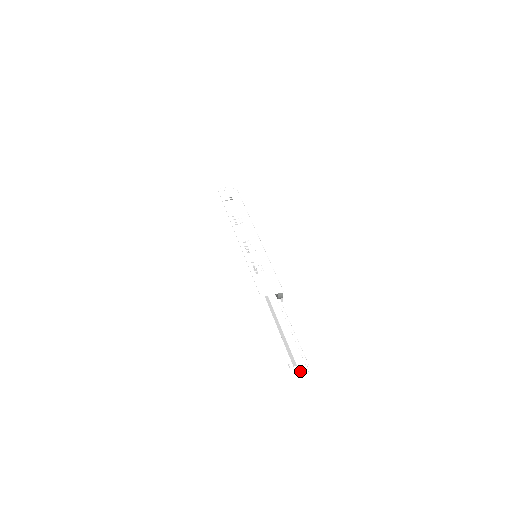
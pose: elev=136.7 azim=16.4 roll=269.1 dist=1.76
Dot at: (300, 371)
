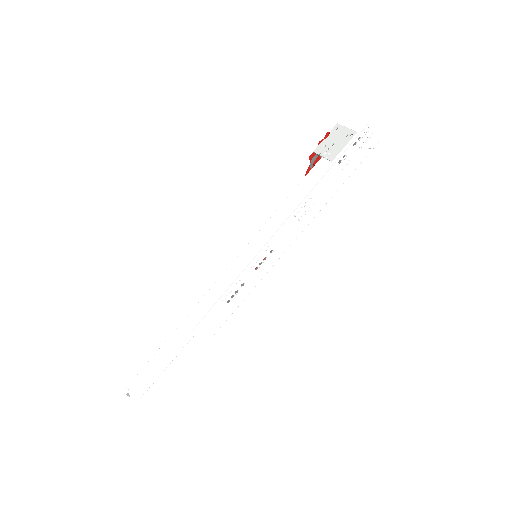
Dot at: (130, 391)
